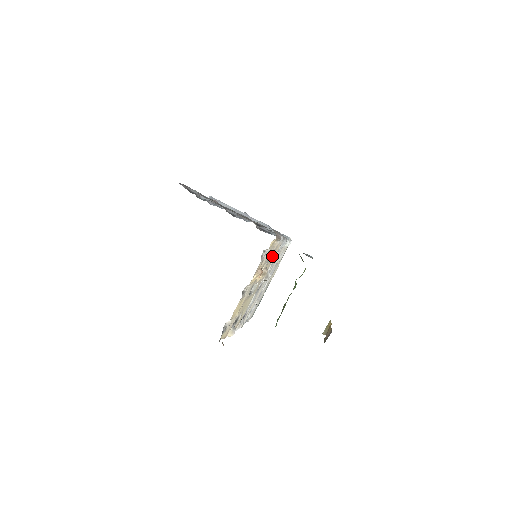
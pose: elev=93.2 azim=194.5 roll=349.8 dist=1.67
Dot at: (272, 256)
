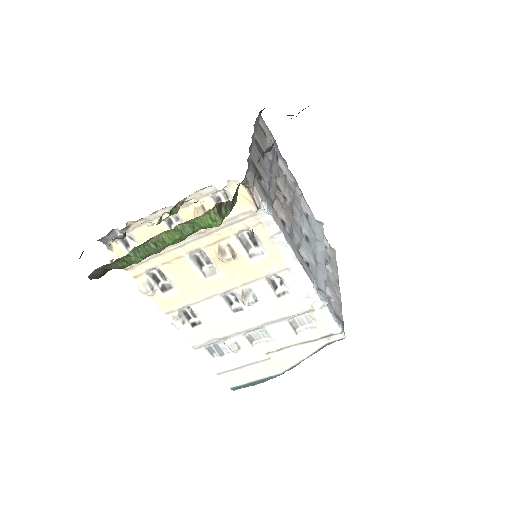
Dot at: (259, 257)
